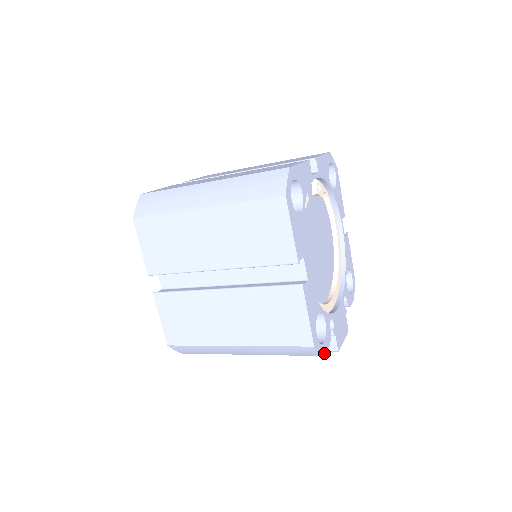
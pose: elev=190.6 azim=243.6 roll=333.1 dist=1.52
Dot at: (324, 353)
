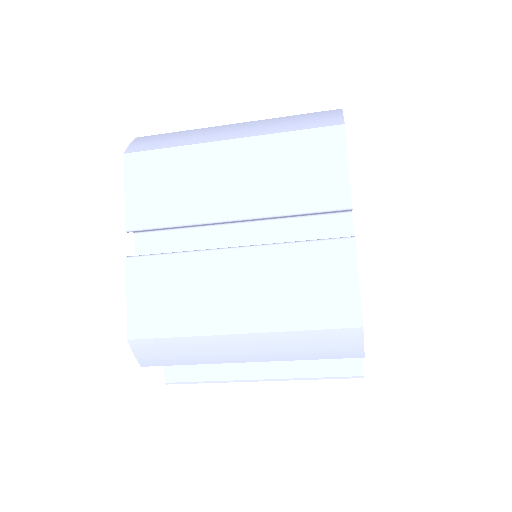
Dot at: (364, 354)
